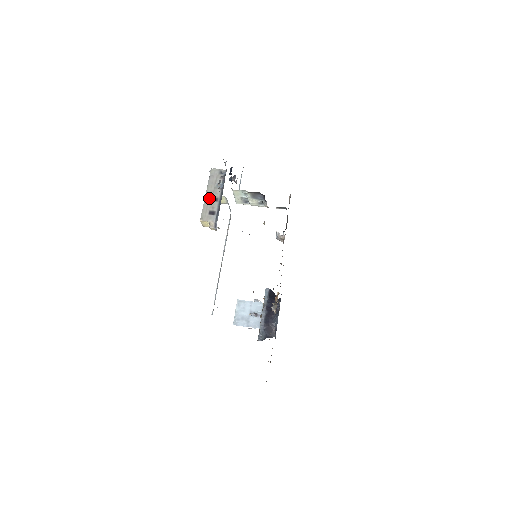
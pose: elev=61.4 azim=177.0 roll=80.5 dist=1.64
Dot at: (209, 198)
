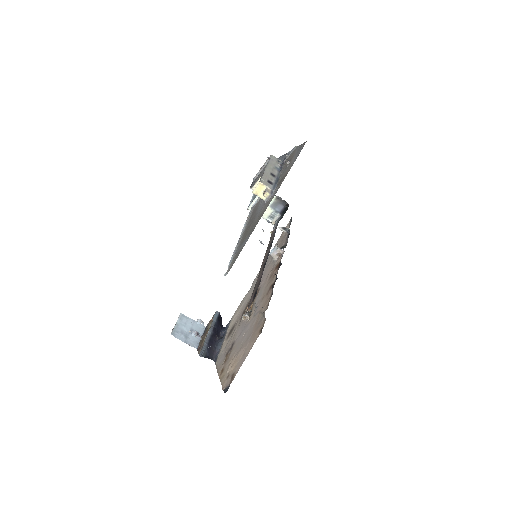
Dot at: (269, 172)
